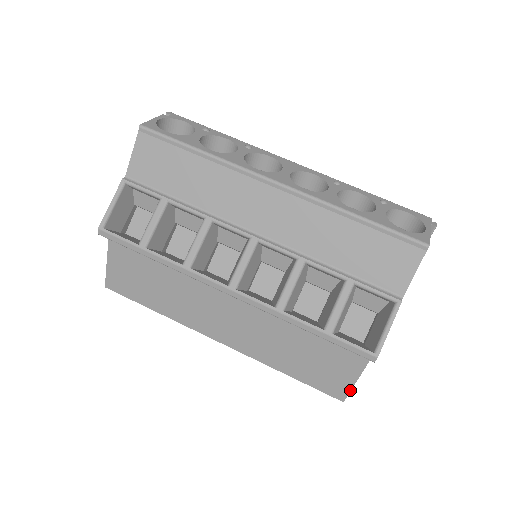
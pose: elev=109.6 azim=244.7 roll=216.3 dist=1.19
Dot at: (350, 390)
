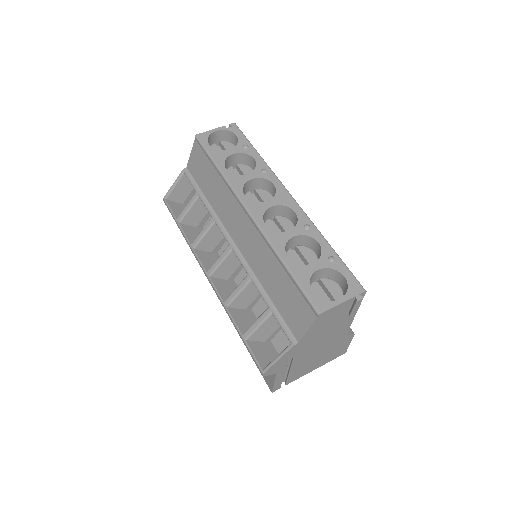
Dot at: (273, 387)
